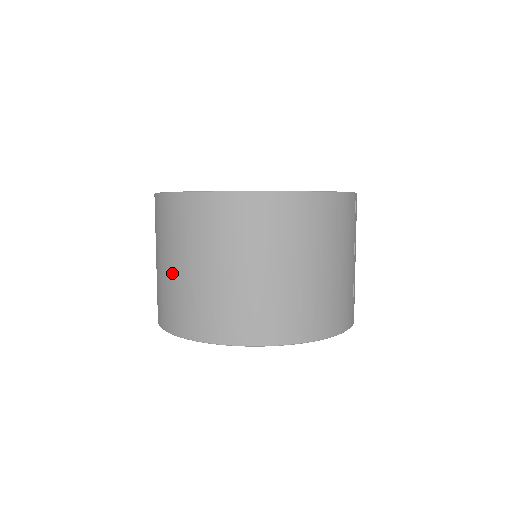
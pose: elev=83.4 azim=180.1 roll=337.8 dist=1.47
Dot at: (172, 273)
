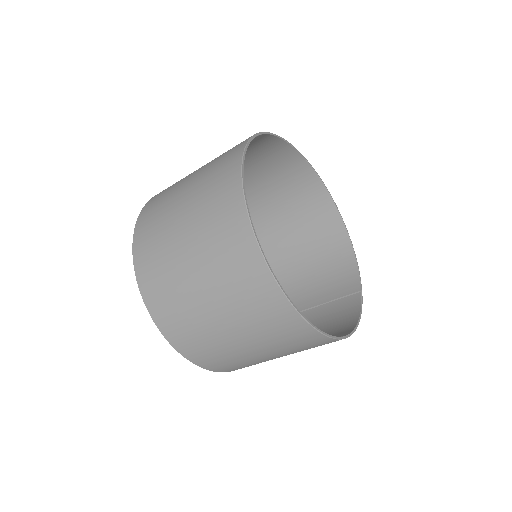
Dot at: (204, 308)
